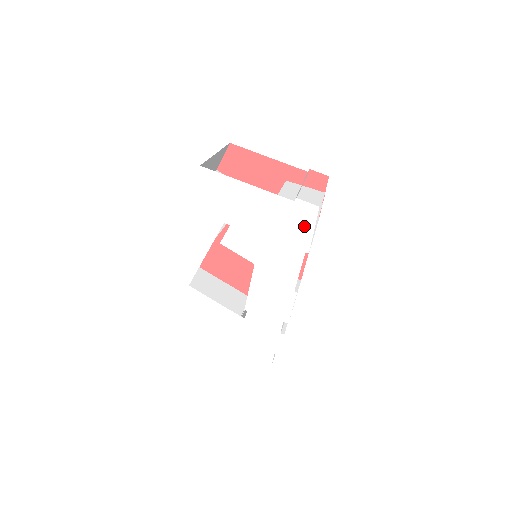
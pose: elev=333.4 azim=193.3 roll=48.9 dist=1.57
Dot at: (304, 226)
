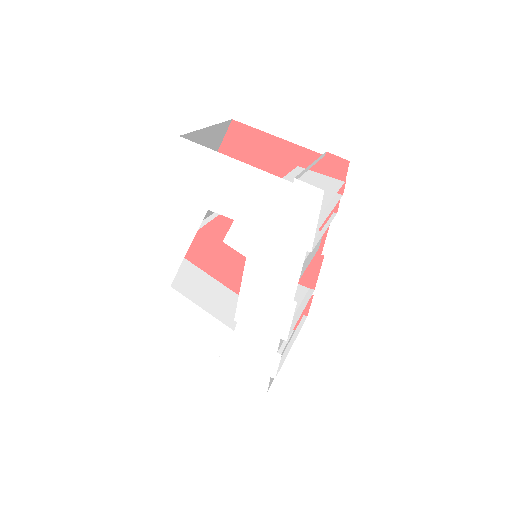
Dot at: (305, 216)
